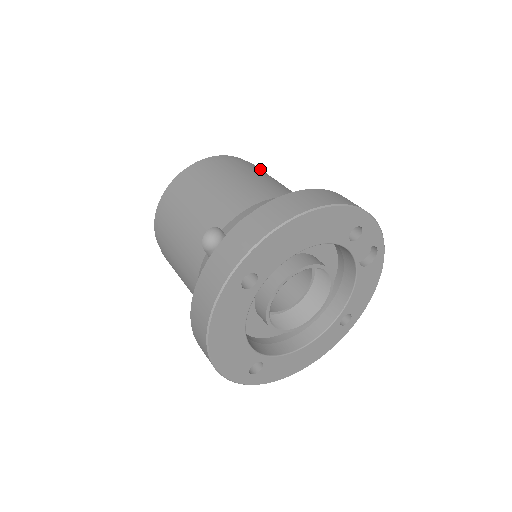
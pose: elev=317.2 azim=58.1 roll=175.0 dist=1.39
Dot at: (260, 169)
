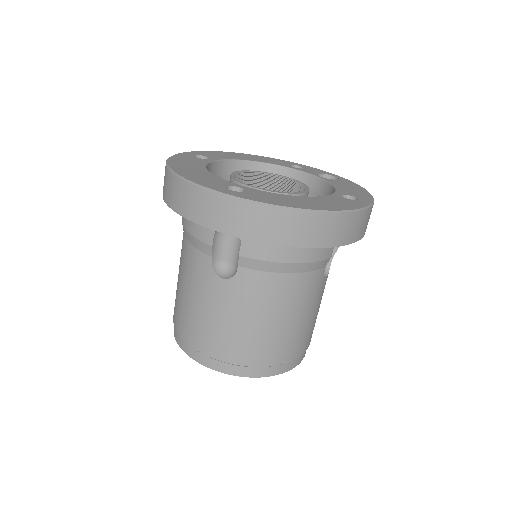
Dot at: occluded
